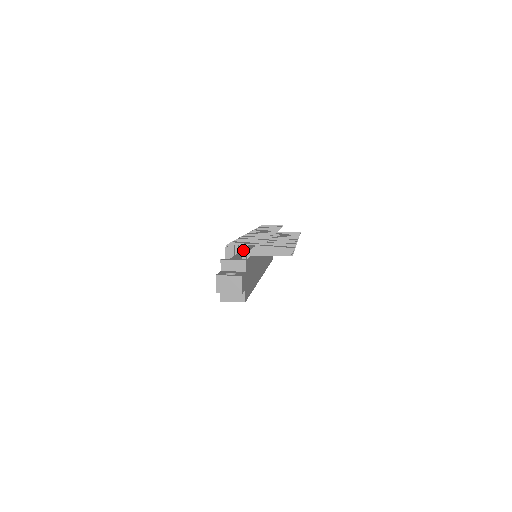
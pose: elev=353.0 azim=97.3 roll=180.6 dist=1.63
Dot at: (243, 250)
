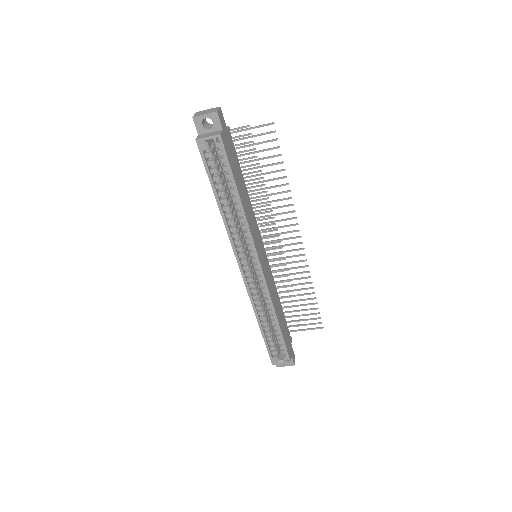
Dot at: occluded
